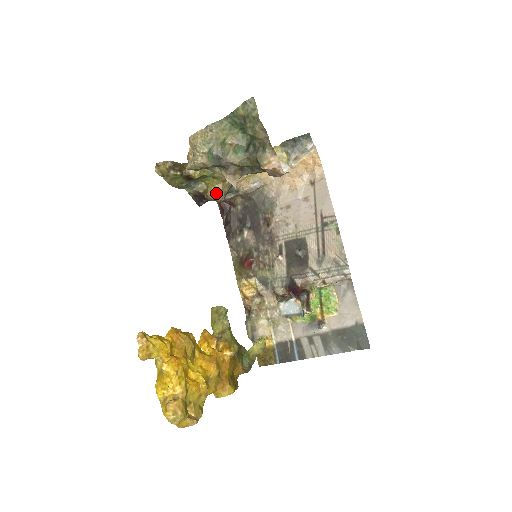
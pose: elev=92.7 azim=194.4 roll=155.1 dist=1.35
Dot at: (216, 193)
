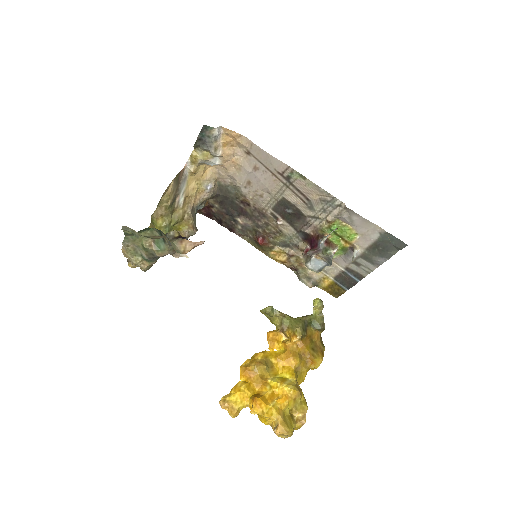
Dot at: (186, 232)
